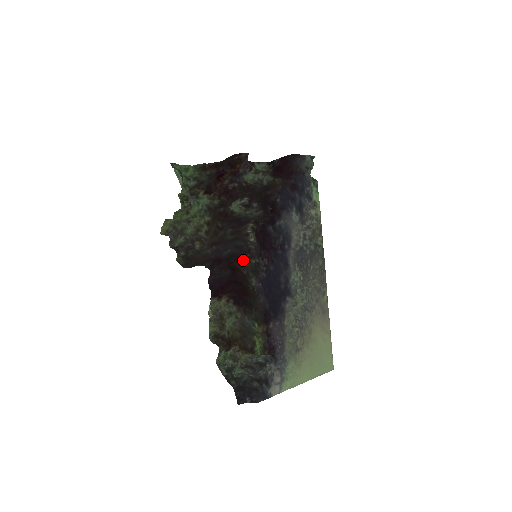
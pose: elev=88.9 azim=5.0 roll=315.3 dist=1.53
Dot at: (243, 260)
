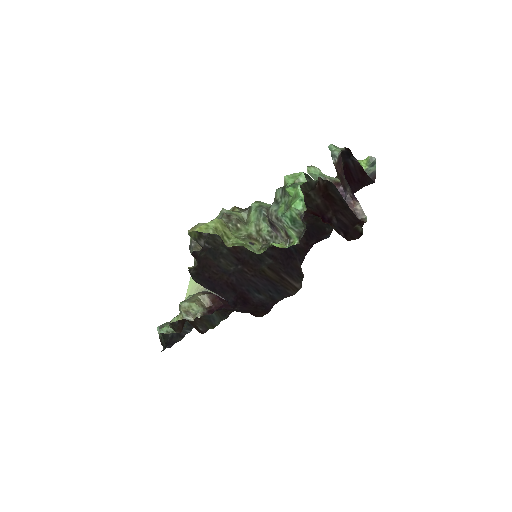
Dot at: occluded
